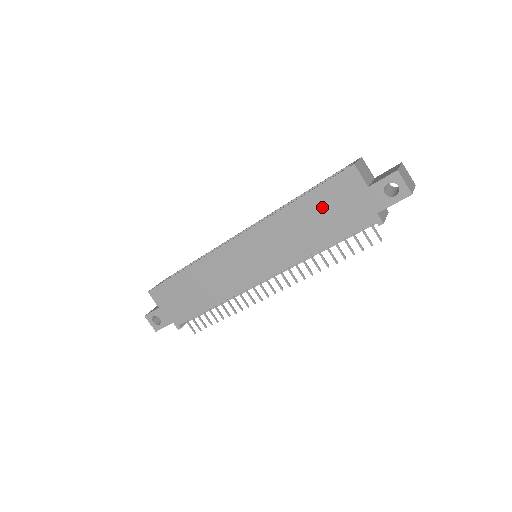
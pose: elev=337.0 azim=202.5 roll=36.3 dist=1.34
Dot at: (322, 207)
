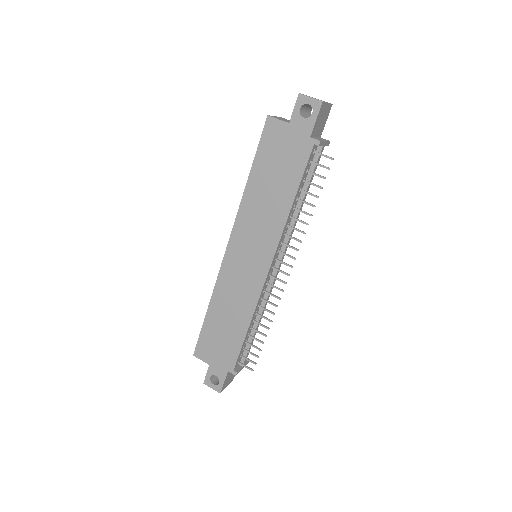
Dot at: (269, 167)
